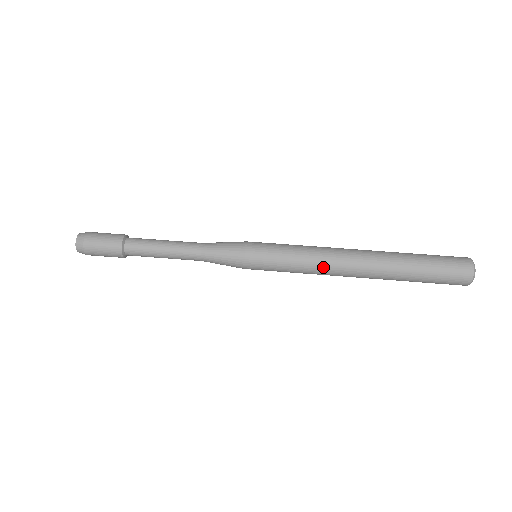
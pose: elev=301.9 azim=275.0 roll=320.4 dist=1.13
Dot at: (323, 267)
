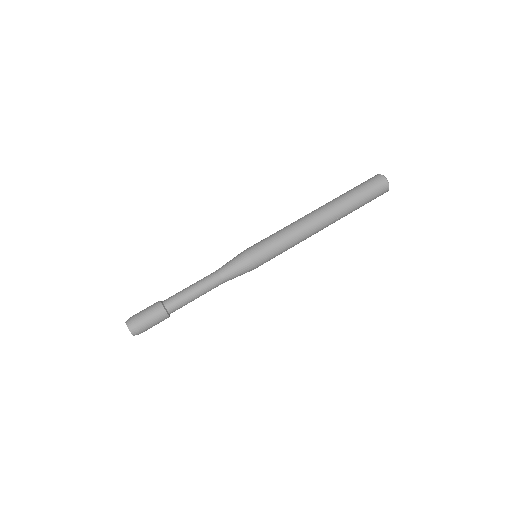
Dot at: occluded
